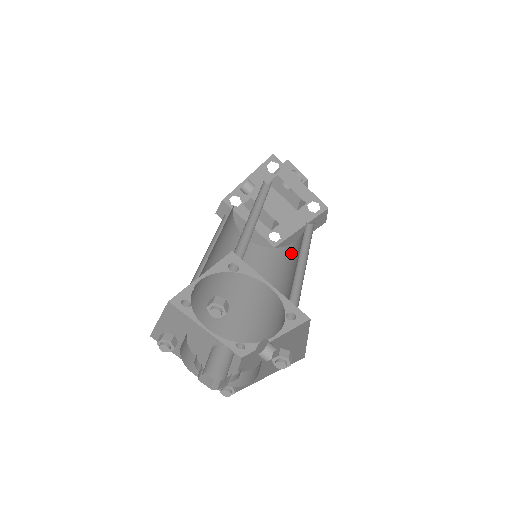
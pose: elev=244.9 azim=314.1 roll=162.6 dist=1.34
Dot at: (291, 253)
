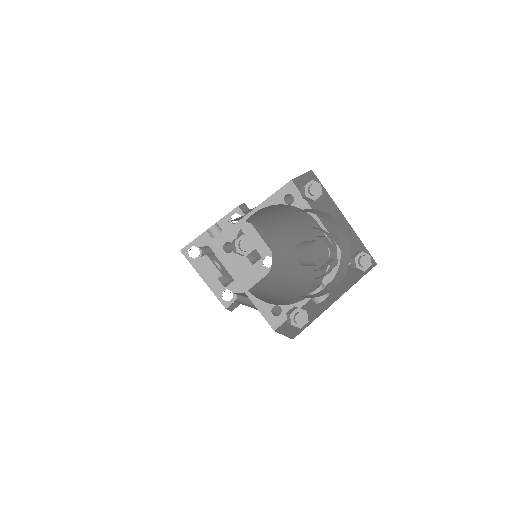
Dot at: (264, 286)
